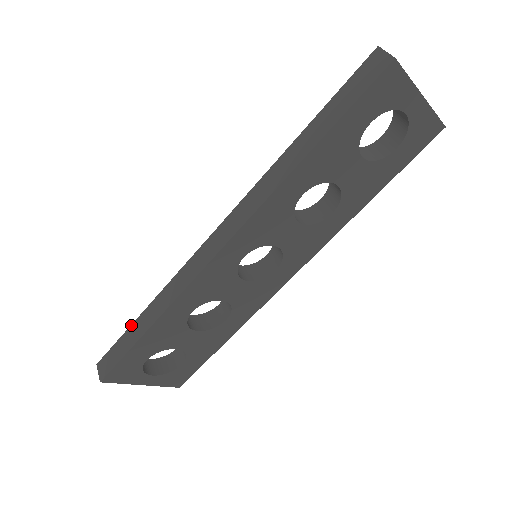
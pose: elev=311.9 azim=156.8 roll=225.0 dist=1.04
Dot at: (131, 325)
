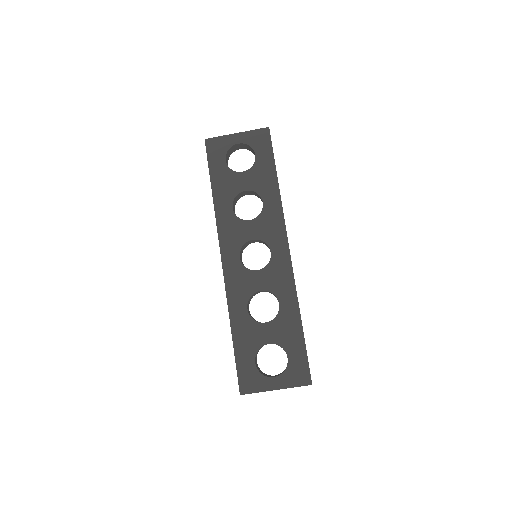
Dot at: occluded
